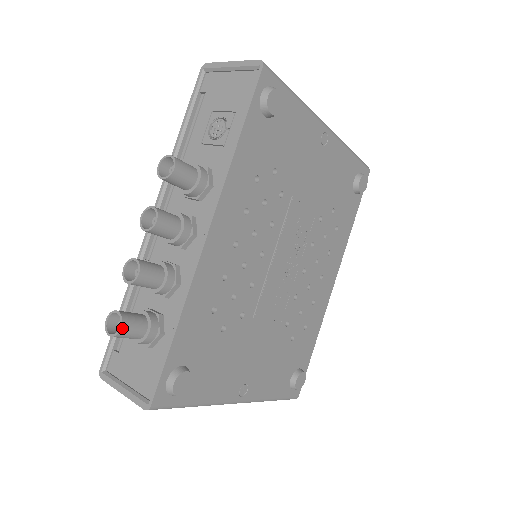
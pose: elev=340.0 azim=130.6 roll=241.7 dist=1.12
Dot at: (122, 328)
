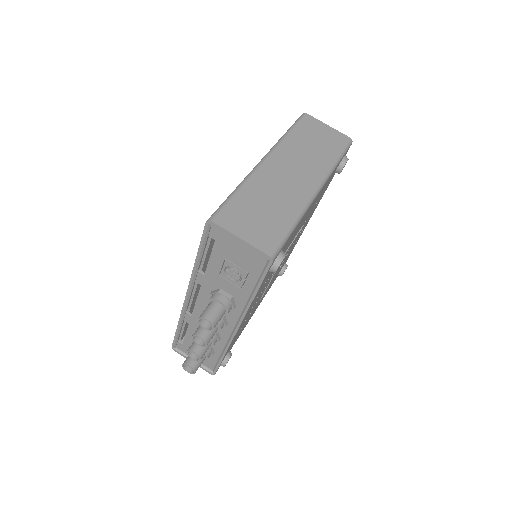
Dot at: (195, 372)
